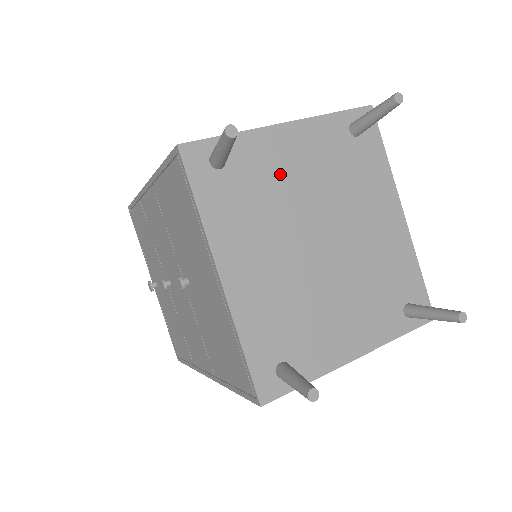
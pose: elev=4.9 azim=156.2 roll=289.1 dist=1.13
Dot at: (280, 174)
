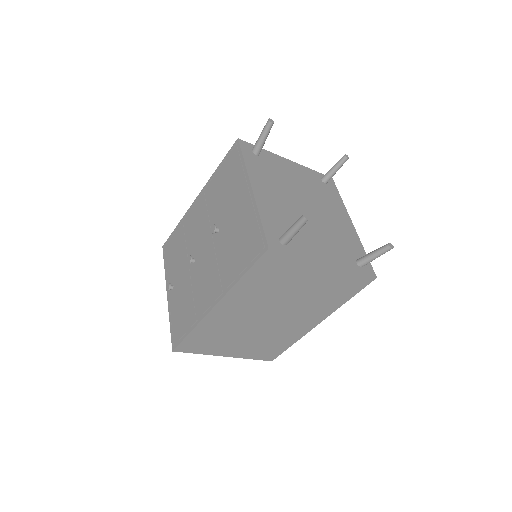
Dot at: (285, 173)
